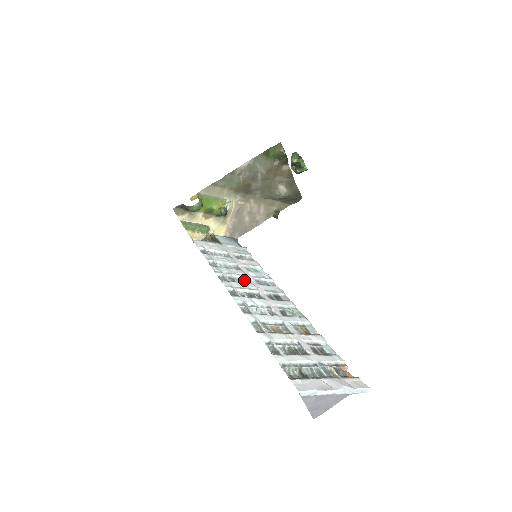
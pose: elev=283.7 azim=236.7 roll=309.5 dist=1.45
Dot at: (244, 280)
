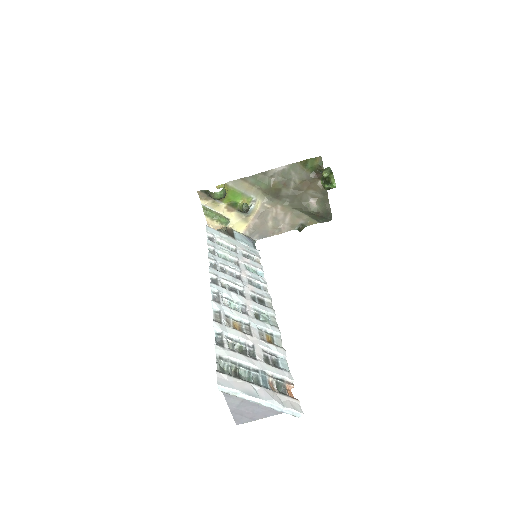
Dot at: (236, 275)
